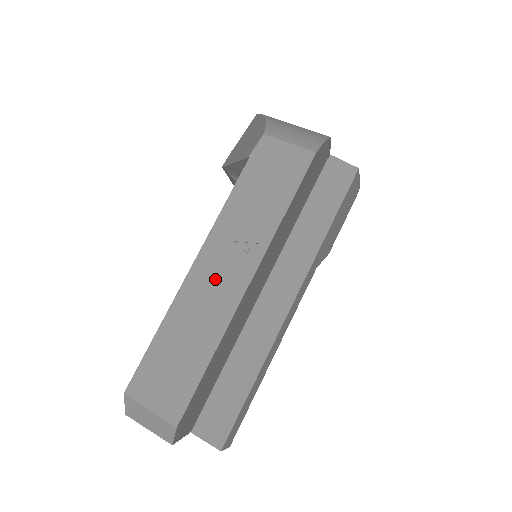
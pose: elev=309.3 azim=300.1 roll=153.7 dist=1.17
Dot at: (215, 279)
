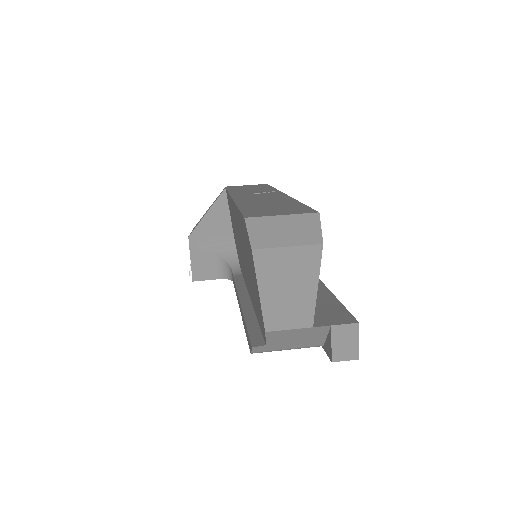
Dot at: (258, 197)
